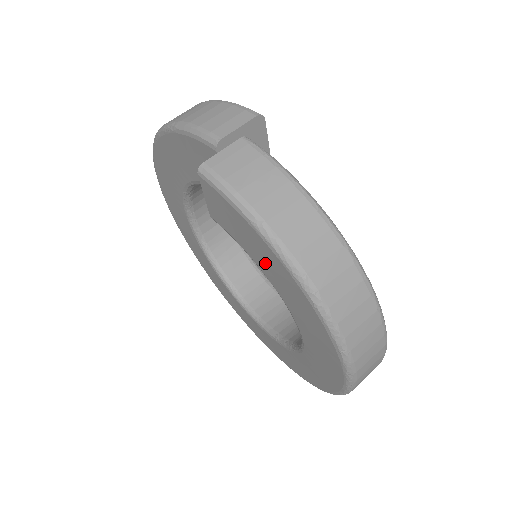
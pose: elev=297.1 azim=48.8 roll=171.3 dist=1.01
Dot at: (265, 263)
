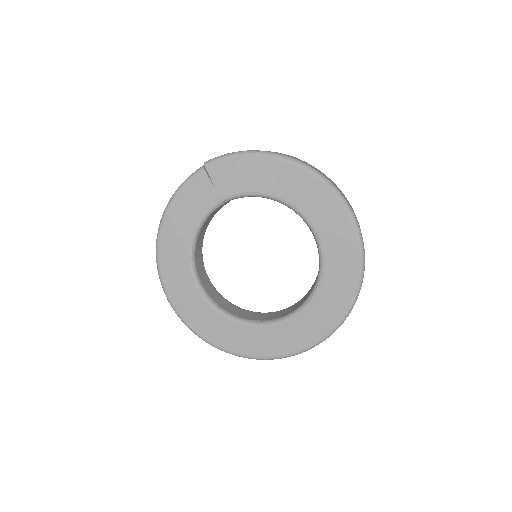
Dot at: (262, 178)
